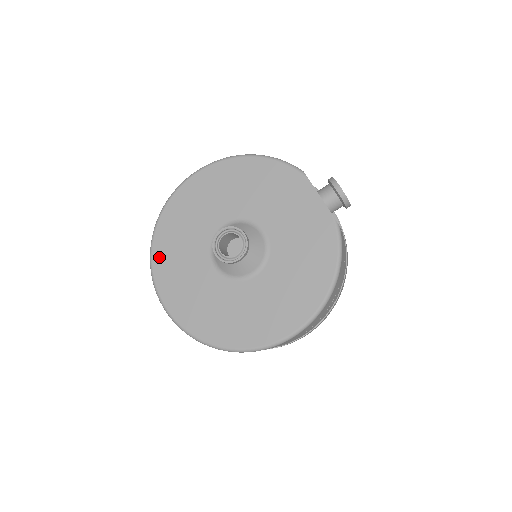
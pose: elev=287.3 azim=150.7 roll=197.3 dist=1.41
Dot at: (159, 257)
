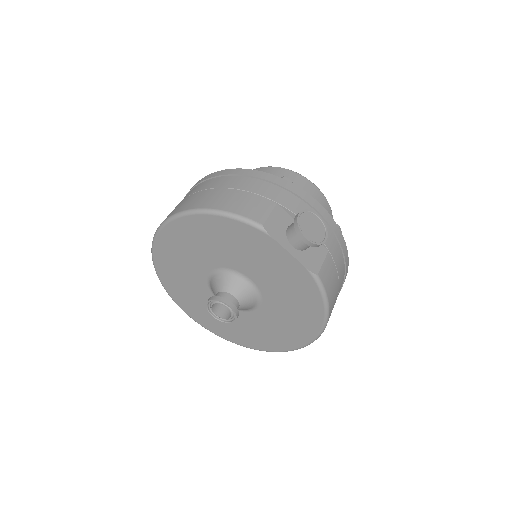
Dot at: (172, 292)
